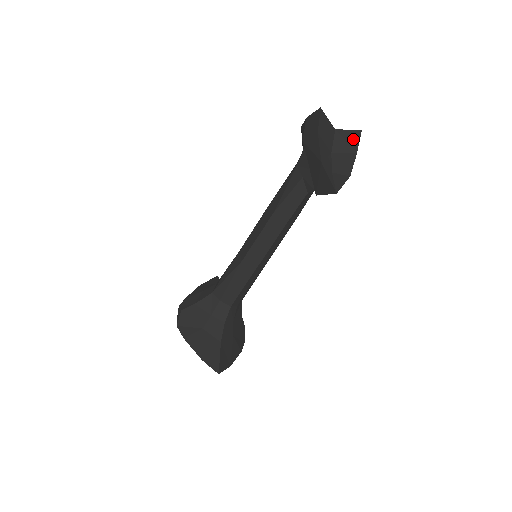
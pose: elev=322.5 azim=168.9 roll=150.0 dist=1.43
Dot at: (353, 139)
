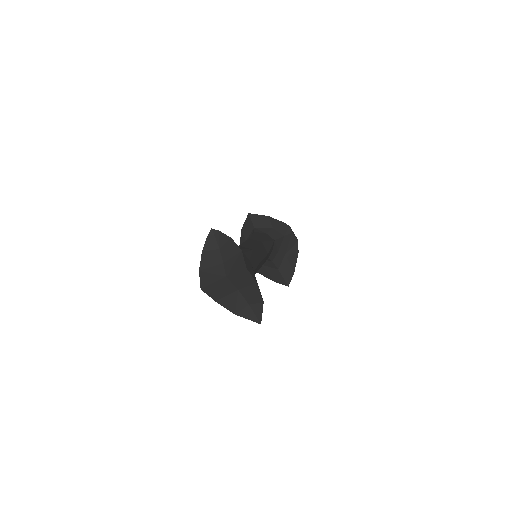
Dot at: (245, 276)
